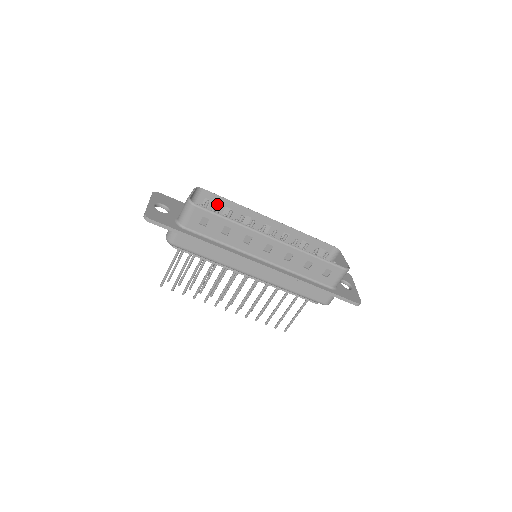
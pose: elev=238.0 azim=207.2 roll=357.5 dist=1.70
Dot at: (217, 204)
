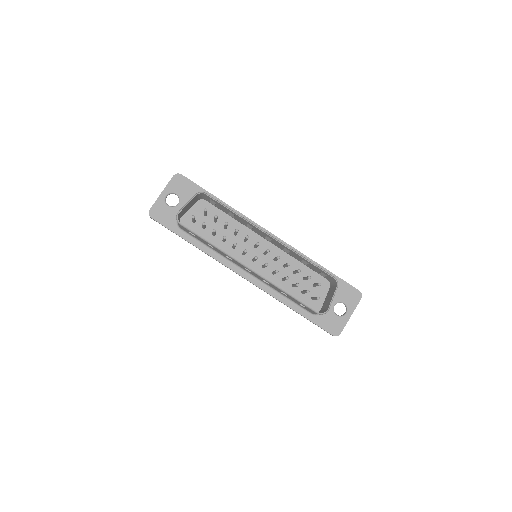
Dot at: (222, 207)
